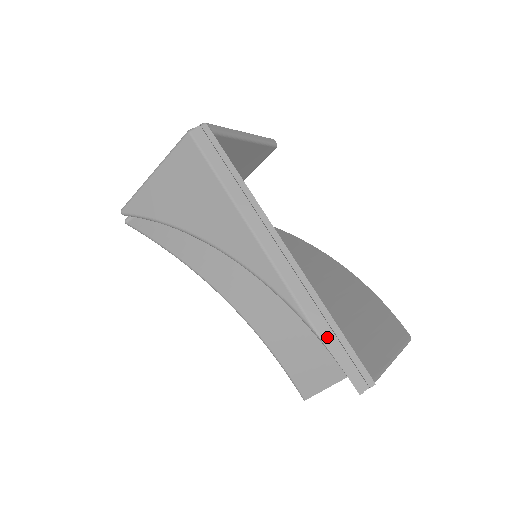
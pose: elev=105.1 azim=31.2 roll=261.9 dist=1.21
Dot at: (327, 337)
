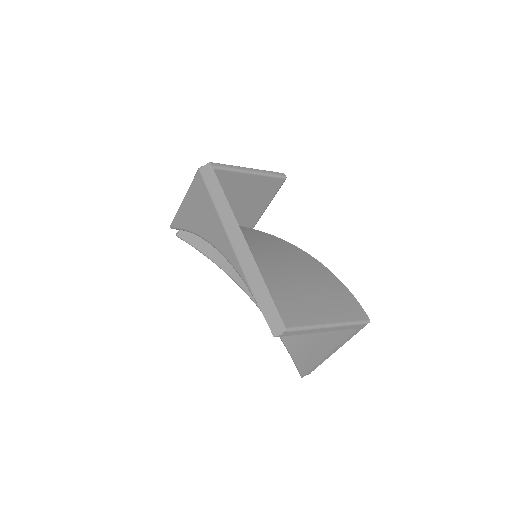
Dot at: (259, 297)
